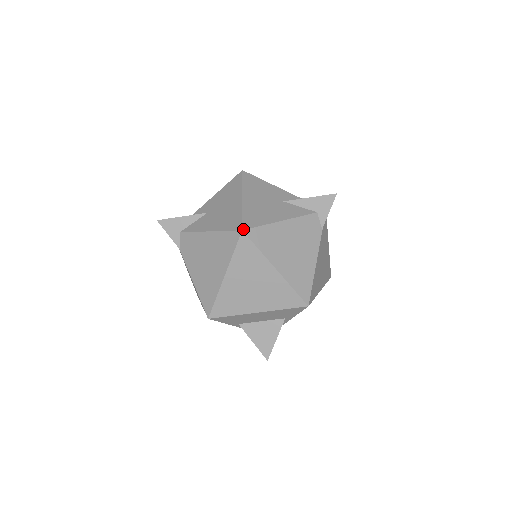
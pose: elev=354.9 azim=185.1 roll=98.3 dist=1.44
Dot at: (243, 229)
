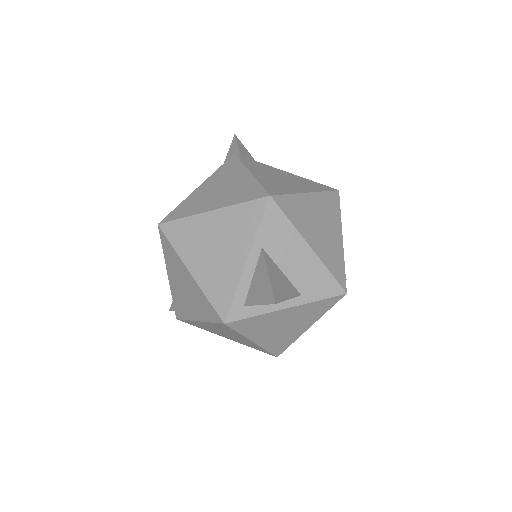
Dot at: (338, 191)
